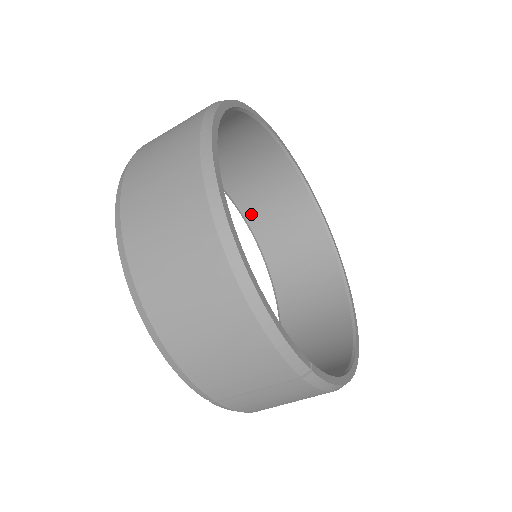
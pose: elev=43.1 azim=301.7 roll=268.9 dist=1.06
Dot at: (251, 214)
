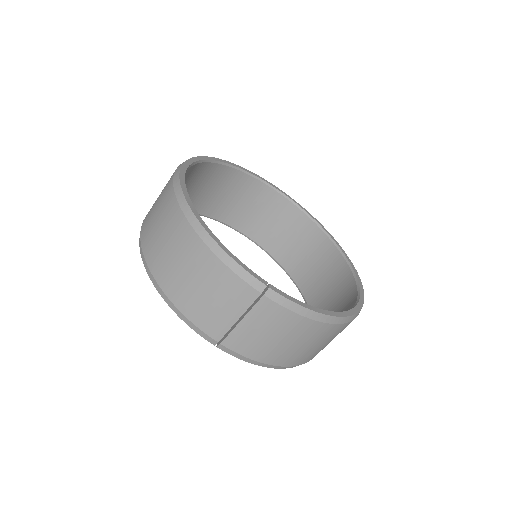
Dot at: (275, 251)
